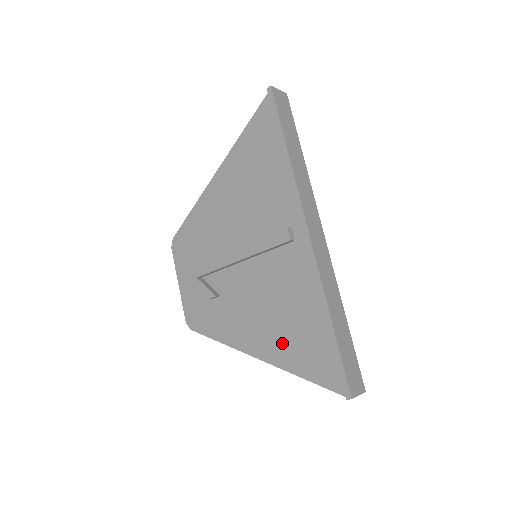
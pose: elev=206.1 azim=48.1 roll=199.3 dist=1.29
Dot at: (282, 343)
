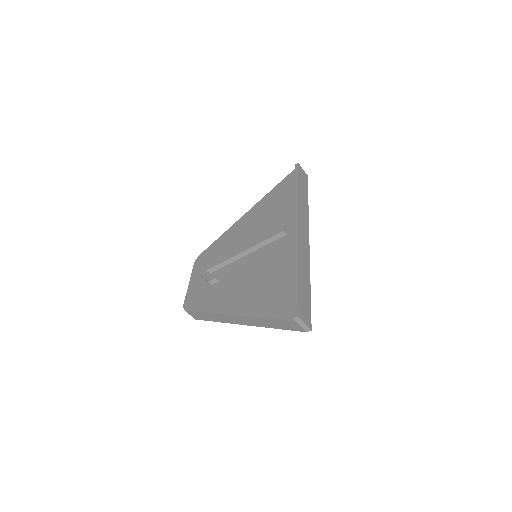
Dot at: (255, 298)
